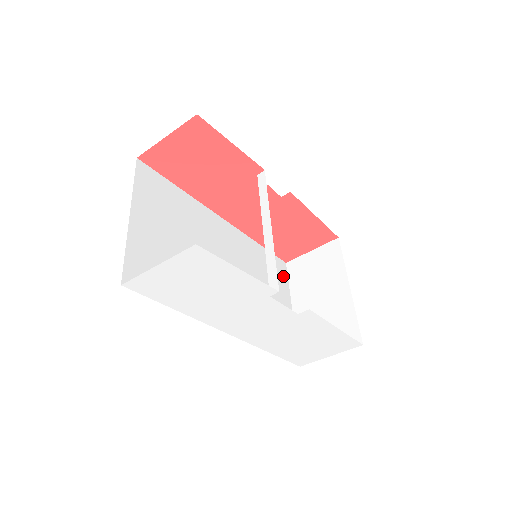
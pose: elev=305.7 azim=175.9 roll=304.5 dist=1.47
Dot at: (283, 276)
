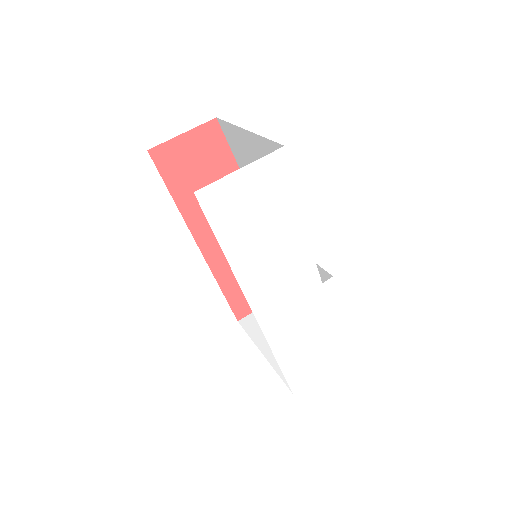
Dot at: occluded
